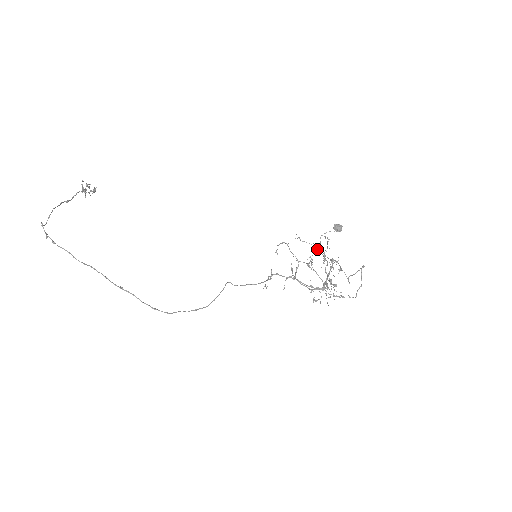
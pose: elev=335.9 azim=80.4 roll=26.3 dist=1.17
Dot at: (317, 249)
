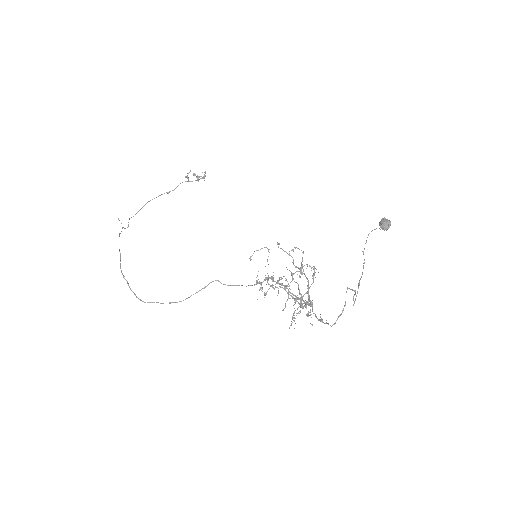
Dot at: (293, 259)
